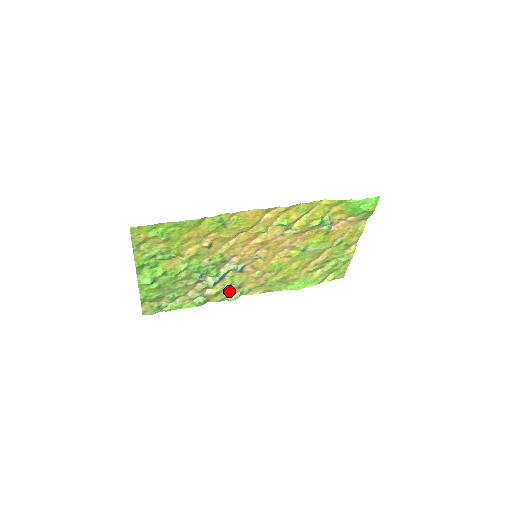
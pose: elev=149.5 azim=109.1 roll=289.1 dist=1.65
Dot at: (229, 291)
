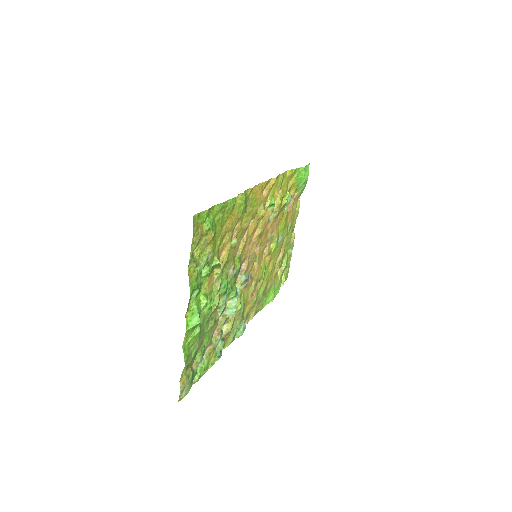
Dot at: (237, 322)
